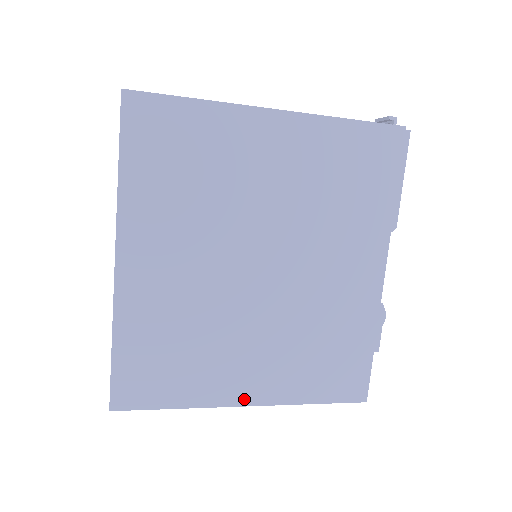
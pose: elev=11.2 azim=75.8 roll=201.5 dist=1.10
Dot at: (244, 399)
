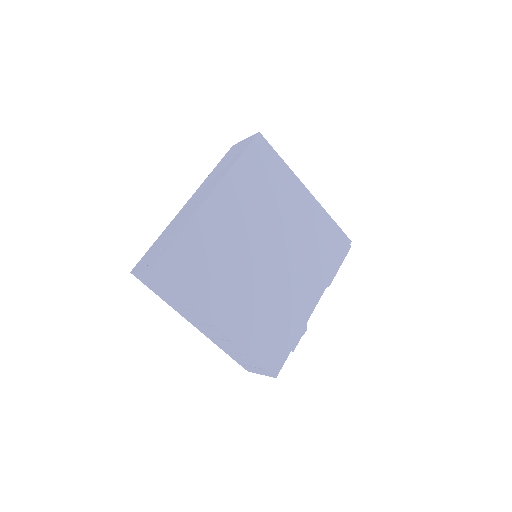
Dot at: (220, 322)
